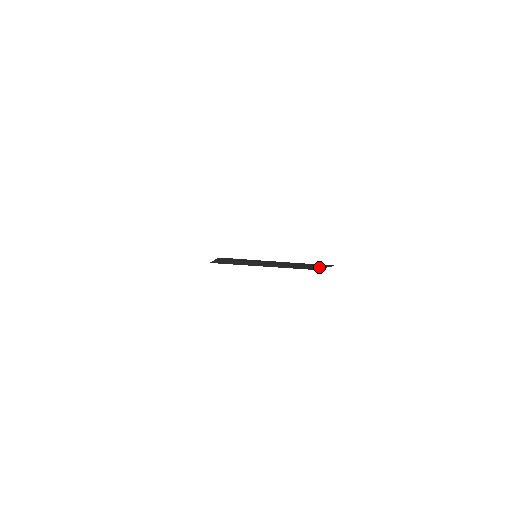
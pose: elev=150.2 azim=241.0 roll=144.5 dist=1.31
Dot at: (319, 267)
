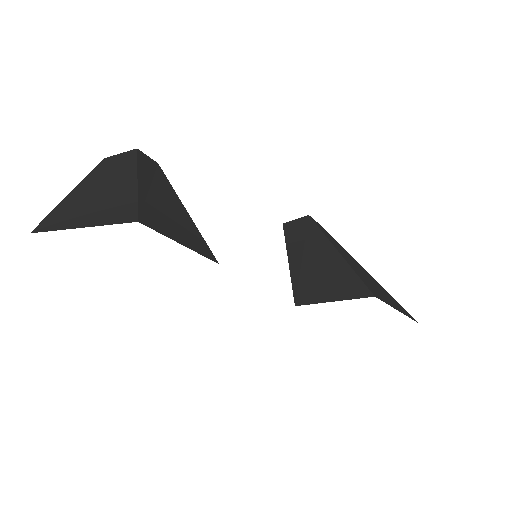
Dot at: (328, 296)
